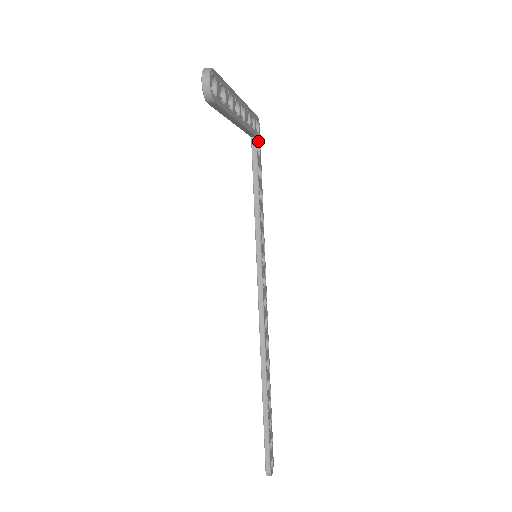
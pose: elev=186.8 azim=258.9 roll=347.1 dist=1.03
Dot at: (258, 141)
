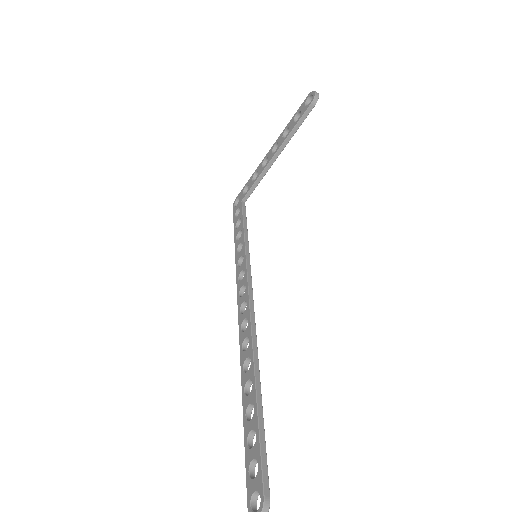
Dot at: occluded
